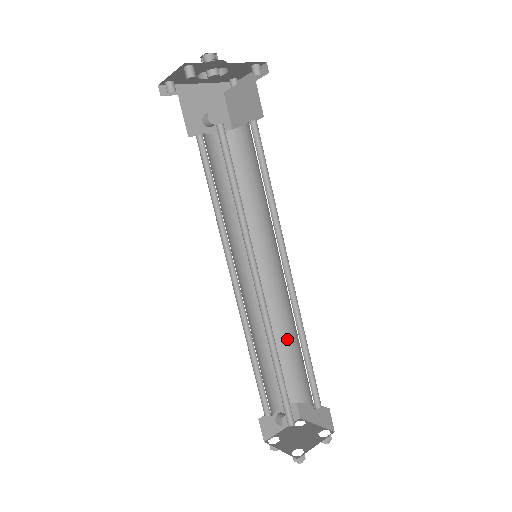
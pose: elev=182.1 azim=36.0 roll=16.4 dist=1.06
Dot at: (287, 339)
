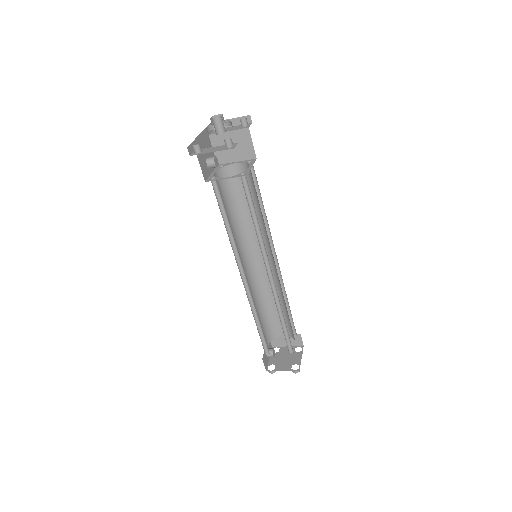
Dot at: (268, 302)
